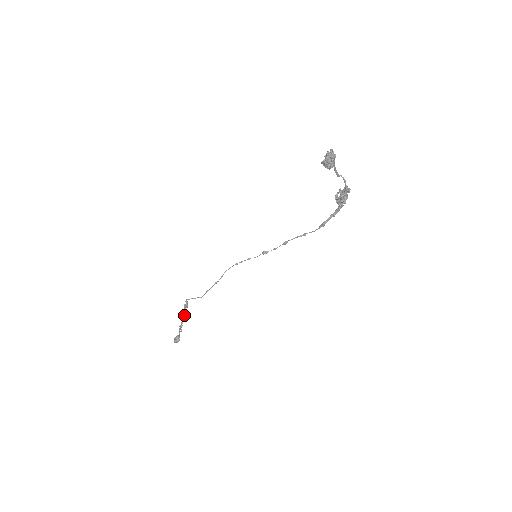
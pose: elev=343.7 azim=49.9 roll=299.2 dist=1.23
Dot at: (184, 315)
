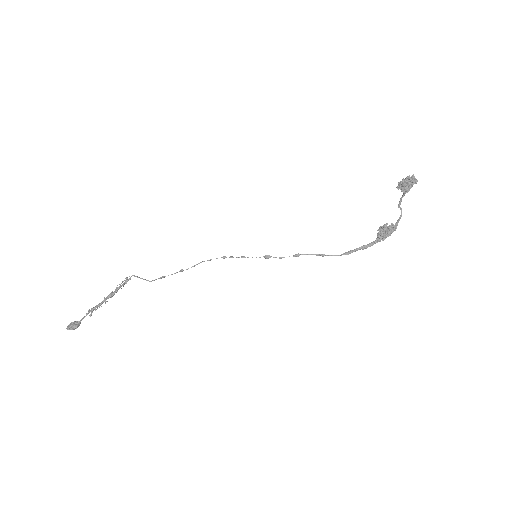
Dot at: (111, 295)
